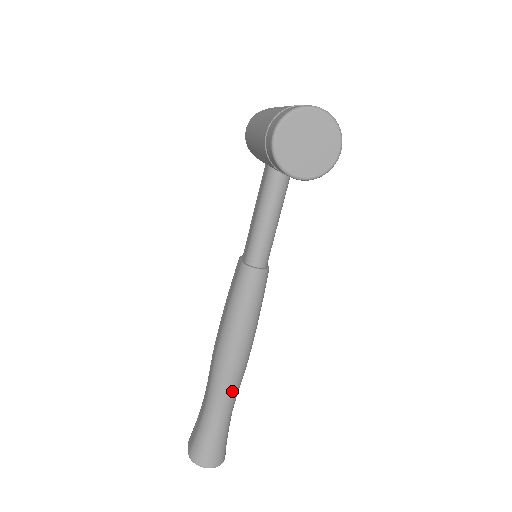
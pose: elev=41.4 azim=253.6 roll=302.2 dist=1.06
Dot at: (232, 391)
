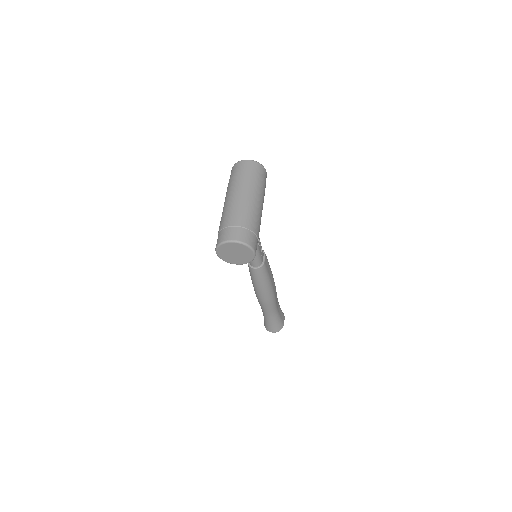
Dot at: (270, 308)
